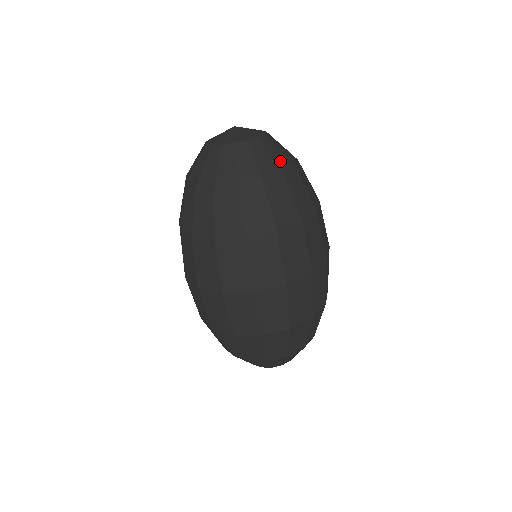
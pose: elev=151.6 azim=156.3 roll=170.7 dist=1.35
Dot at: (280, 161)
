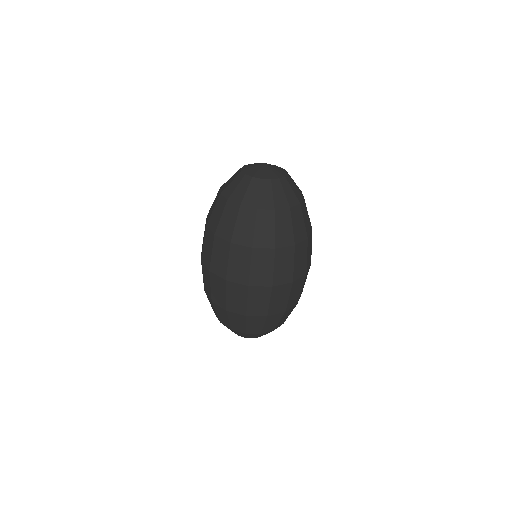
Dot at: (299, 190)
